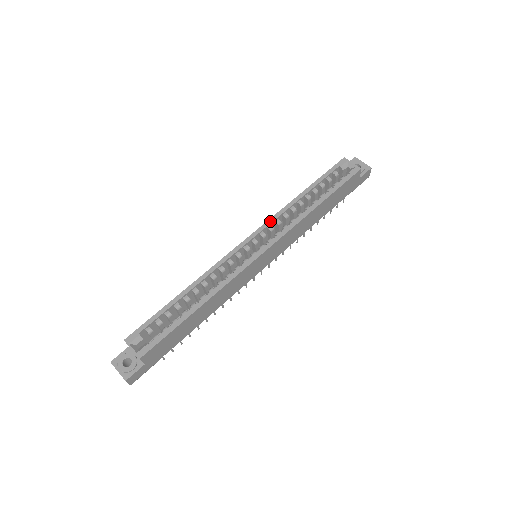
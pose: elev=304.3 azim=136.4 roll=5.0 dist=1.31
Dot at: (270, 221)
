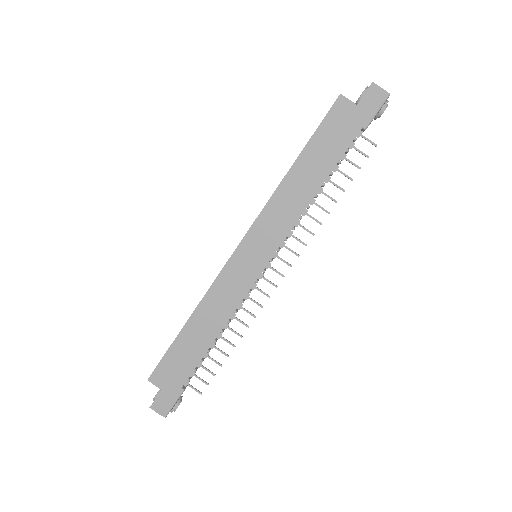
Dot at: occluded
